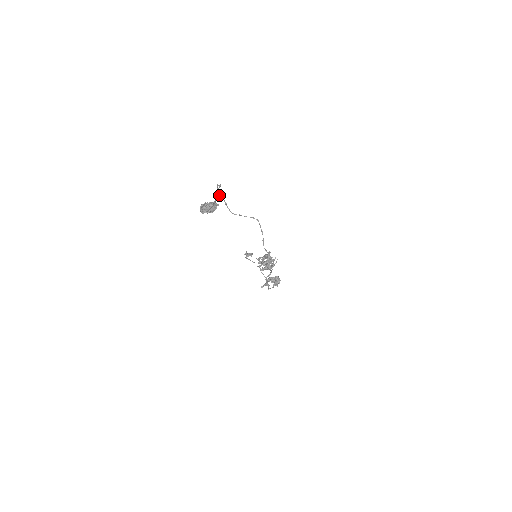
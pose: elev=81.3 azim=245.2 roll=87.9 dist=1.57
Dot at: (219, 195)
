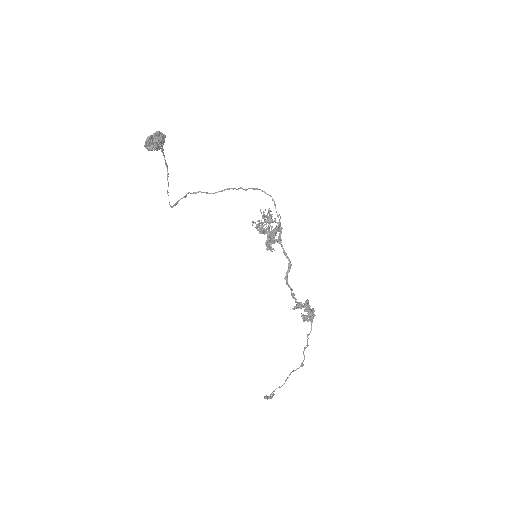
Dot at: (174, 204)
